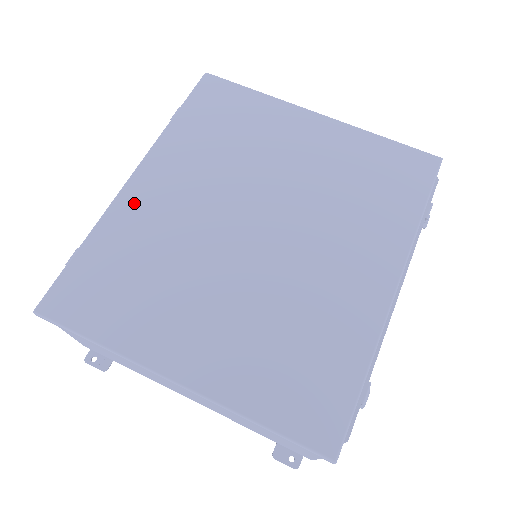
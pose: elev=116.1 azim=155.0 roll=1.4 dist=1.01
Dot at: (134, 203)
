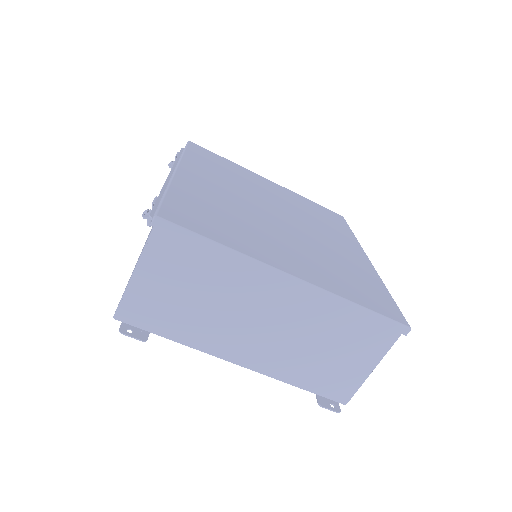
Dot at: (190, 182)
